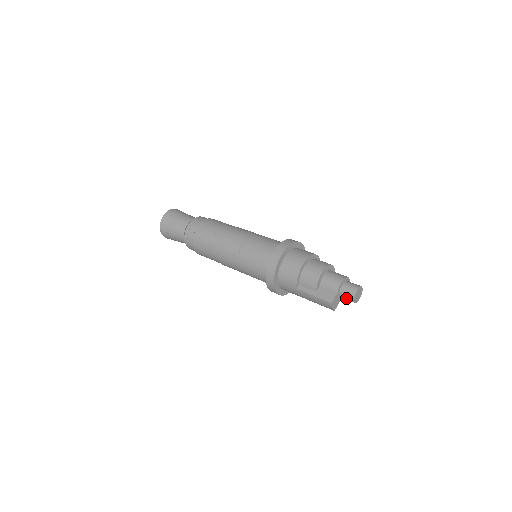
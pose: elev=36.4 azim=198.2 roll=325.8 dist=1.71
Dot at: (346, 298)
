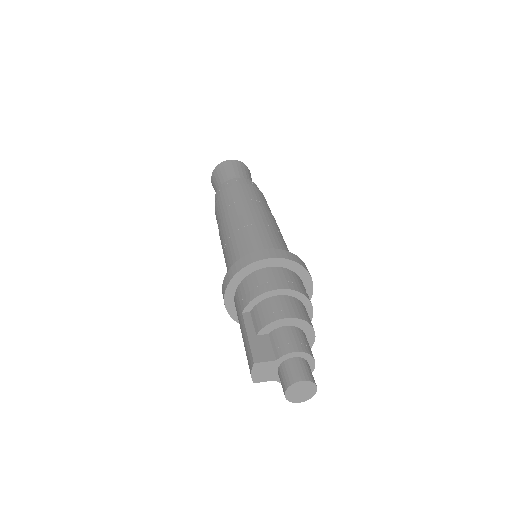
Dot at: (281, 379)
